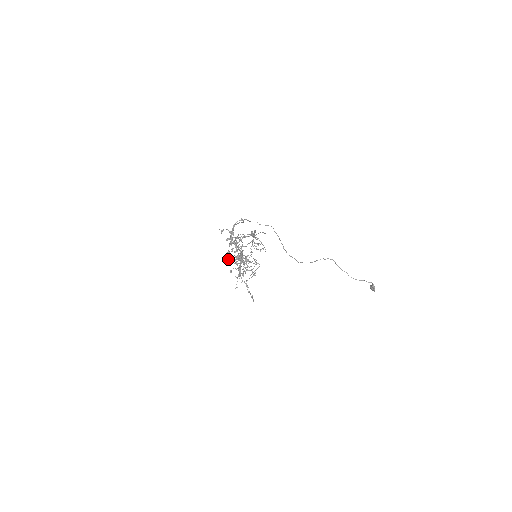
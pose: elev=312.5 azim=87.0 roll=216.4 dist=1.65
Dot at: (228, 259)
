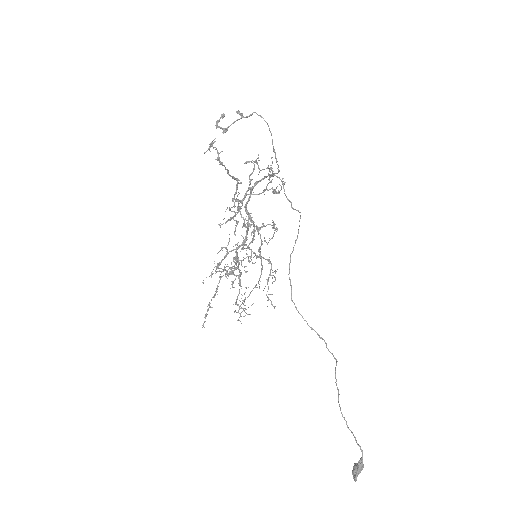
Dot at: (231, 271)
